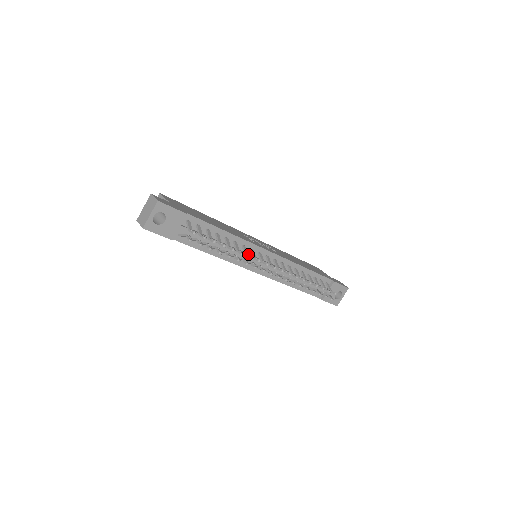
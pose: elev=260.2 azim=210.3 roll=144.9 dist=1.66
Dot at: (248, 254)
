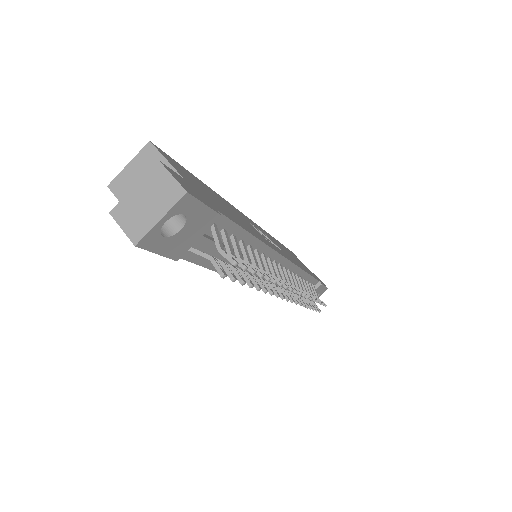
Dot at: occluded
